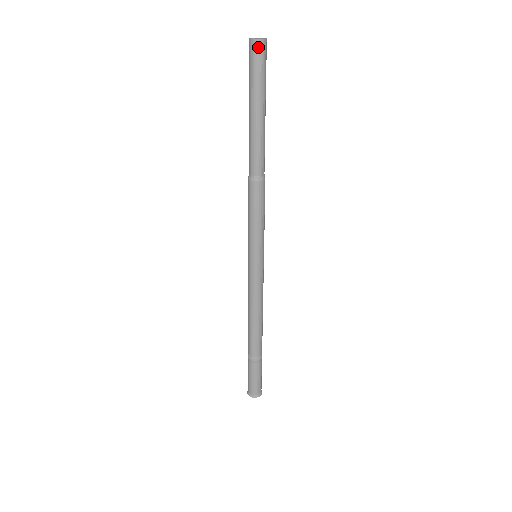
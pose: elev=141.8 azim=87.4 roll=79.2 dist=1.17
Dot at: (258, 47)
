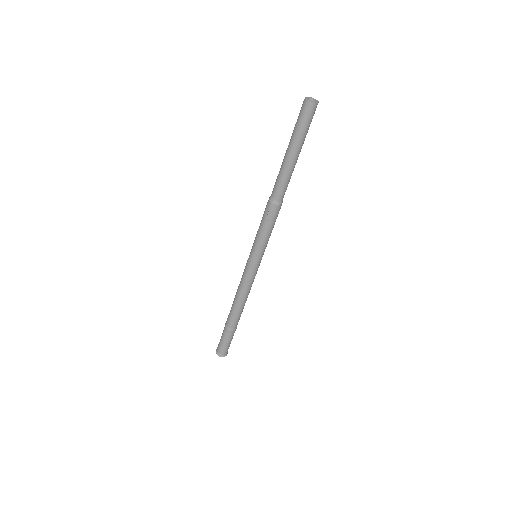
Dot at: (308, 107)
